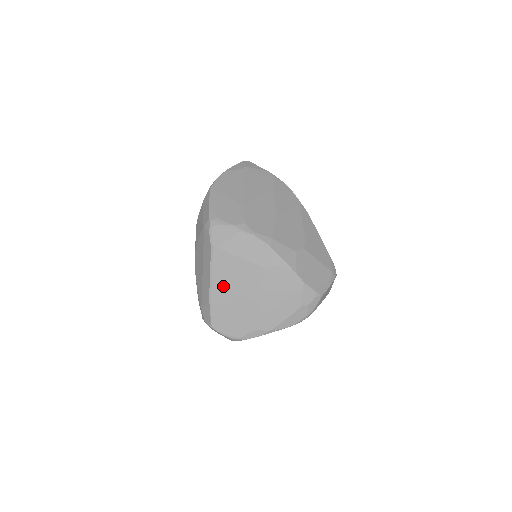
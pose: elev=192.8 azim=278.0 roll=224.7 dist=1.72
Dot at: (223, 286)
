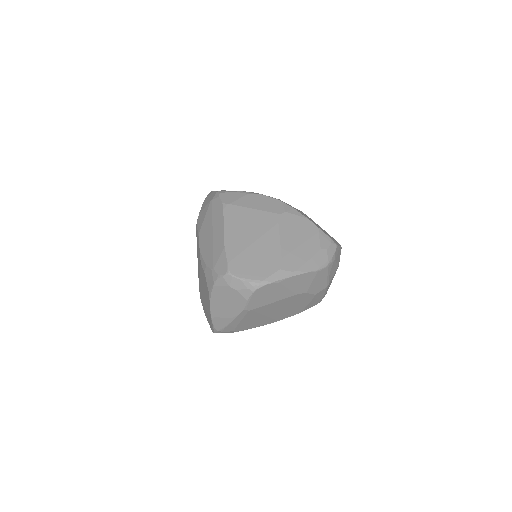
Dot at: (239, 233)
